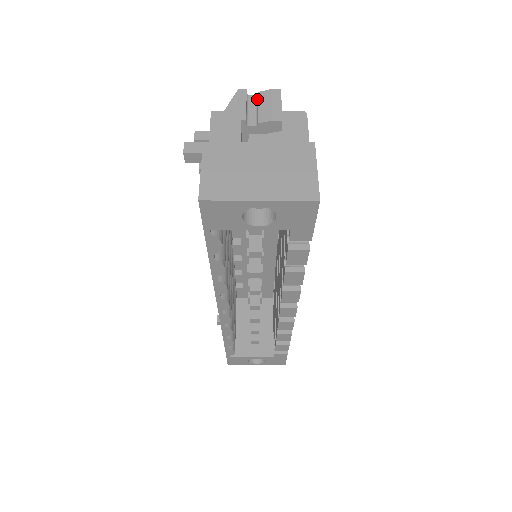
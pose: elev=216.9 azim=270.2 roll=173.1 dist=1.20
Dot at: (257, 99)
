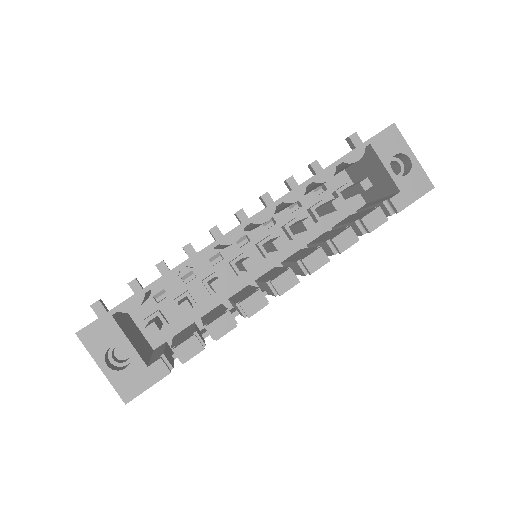
Dot at: occluded
